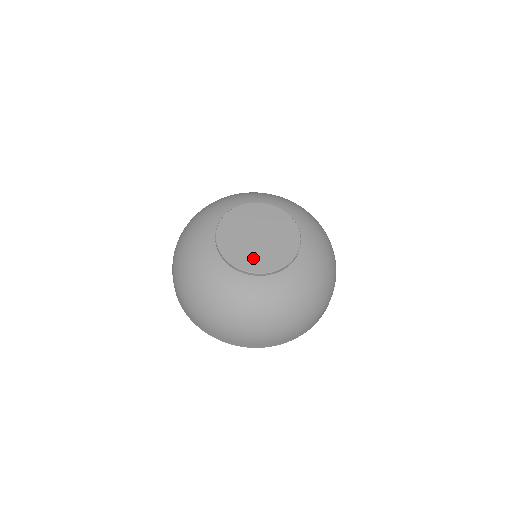
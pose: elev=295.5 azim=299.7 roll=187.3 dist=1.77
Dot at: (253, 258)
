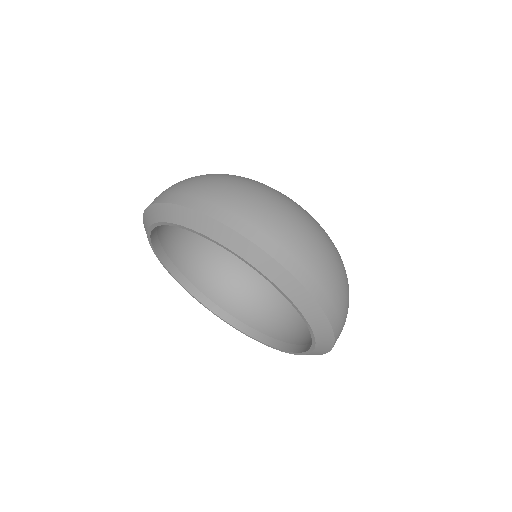
Dot at: occluded
